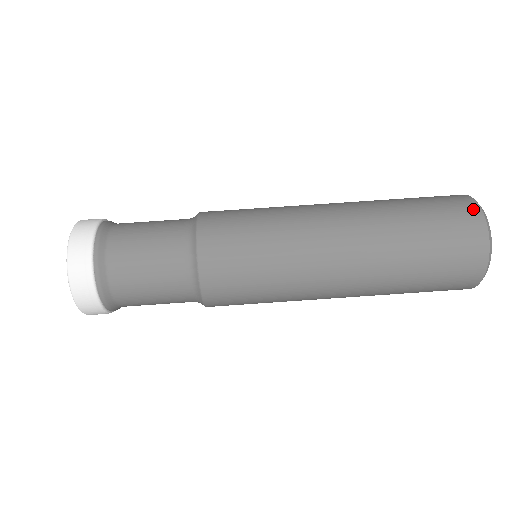
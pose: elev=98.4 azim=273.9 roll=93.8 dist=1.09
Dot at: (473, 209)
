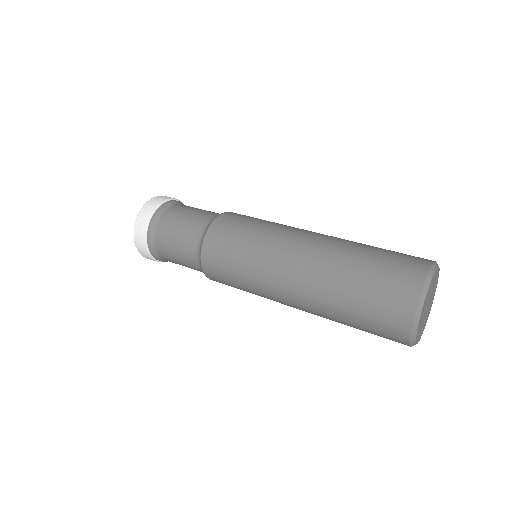
Dot at: occluded
